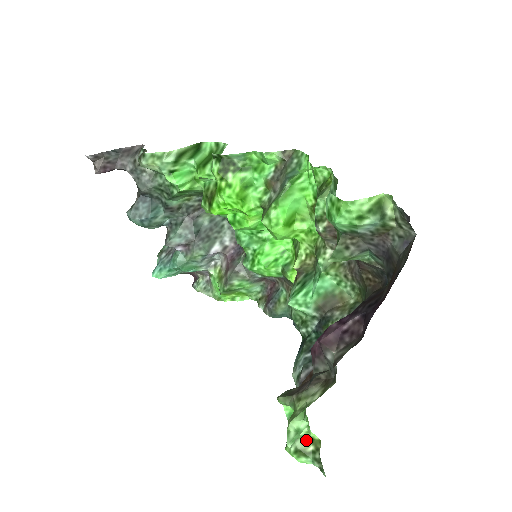
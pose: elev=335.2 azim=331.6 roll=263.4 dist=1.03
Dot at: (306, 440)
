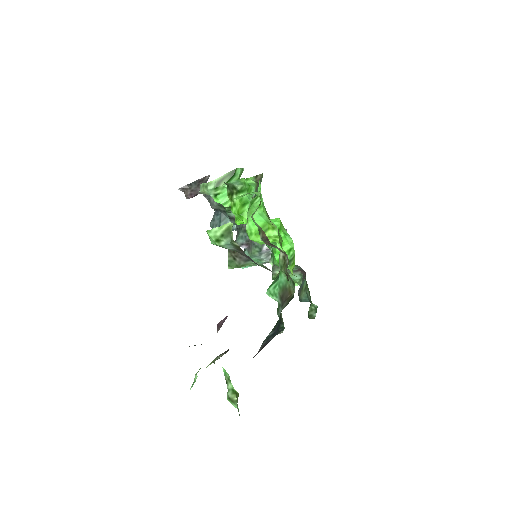
Dot at: (234, 392)
